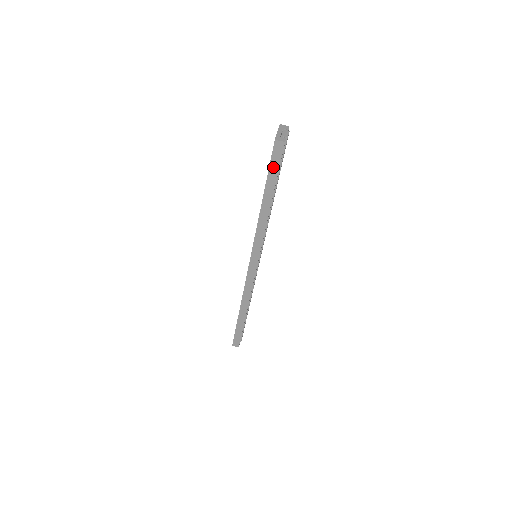
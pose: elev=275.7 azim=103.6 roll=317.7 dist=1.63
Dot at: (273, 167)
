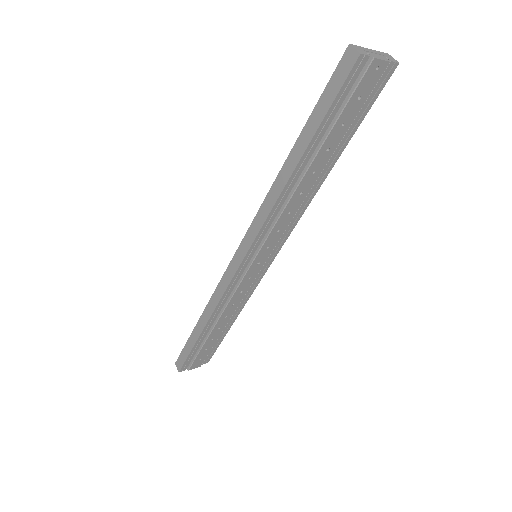
Dot at: (326, 97)
